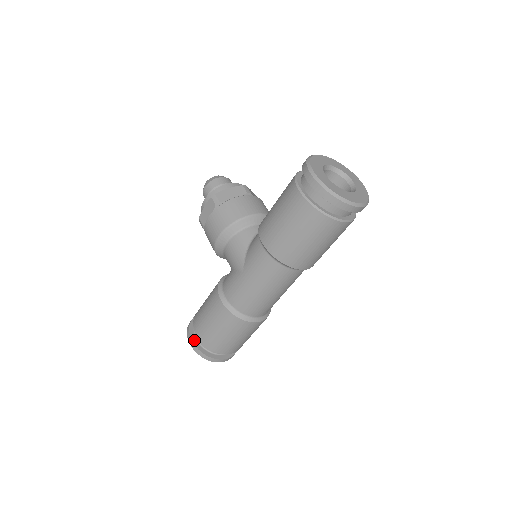
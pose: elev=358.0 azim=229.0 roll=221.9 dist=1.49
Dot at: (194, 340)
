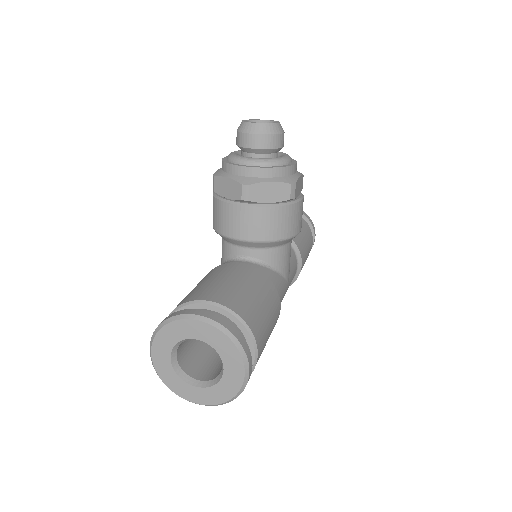
Dot at: occluded
